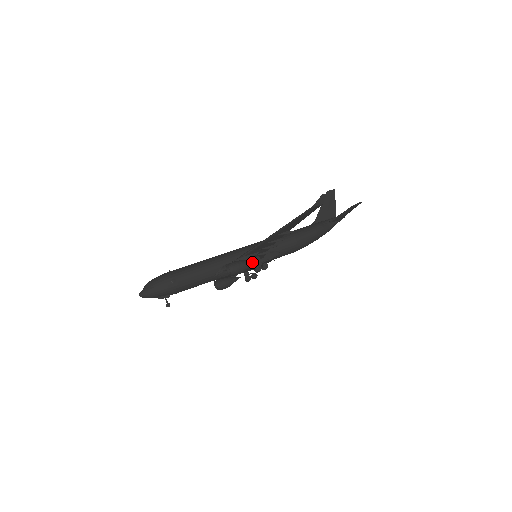
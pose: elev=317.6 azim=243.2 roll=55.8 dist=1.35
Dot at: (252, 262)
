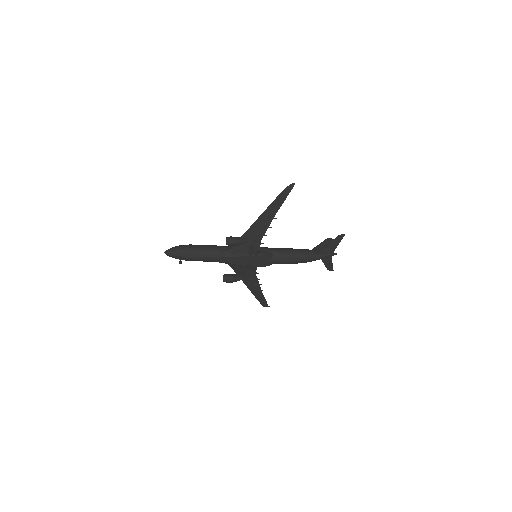
Dot at: (245, 240)
